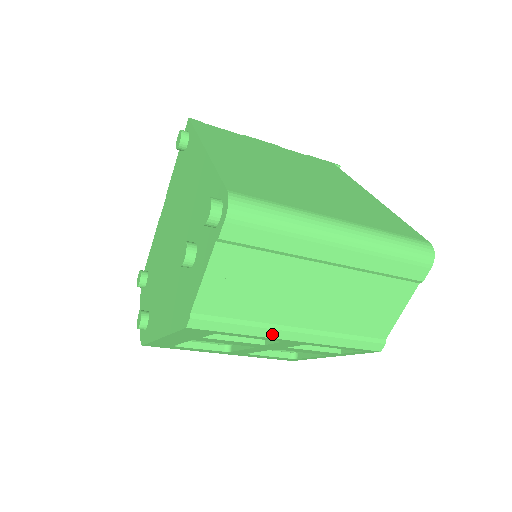
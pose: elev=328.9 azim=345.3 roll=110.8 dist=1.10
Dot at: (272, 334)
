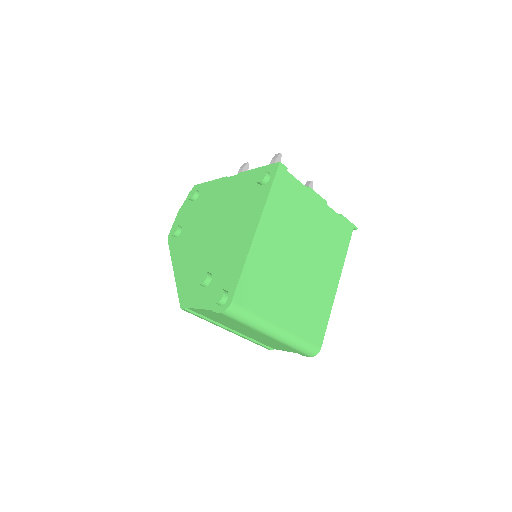
Dot at: (219, 326)
